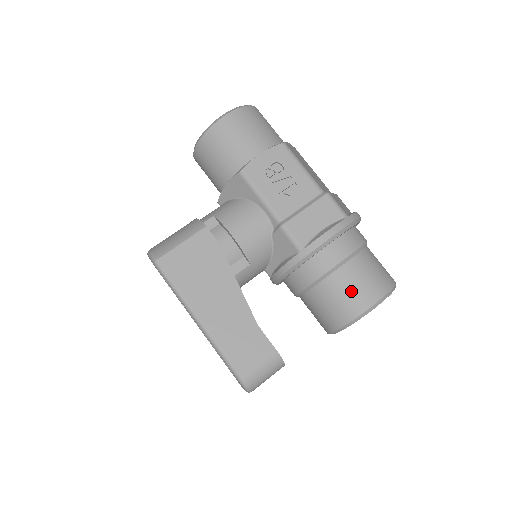
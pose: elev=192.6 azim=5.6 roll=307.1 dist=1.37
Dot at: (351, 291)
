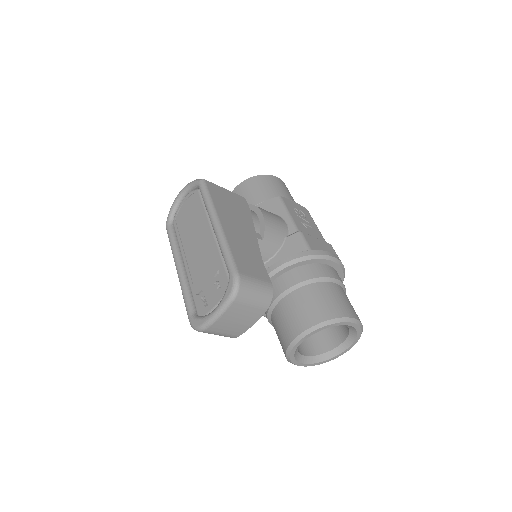
Dot at: (337, 299)
